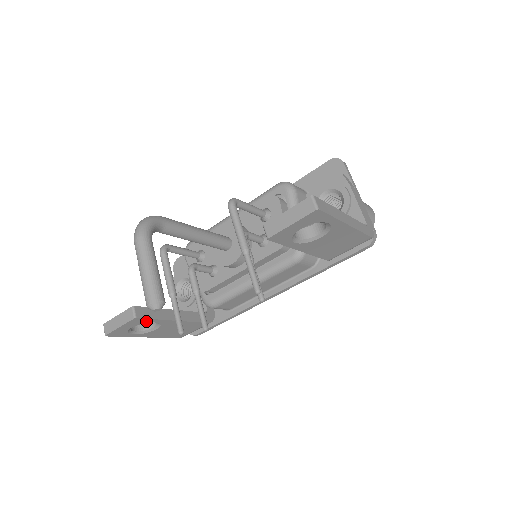
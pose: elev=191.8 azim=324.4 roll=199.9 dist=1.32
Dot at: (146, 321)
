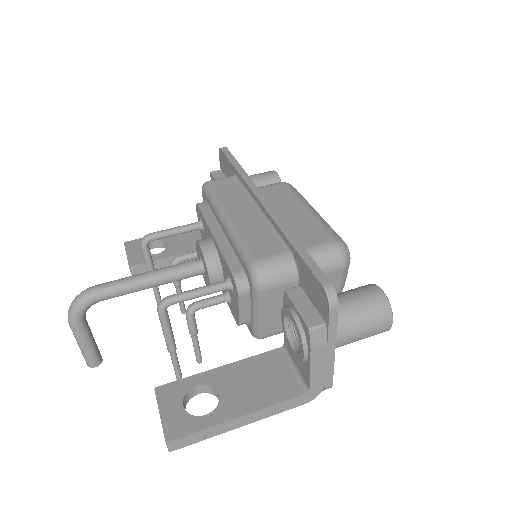
Dot at: occluded
